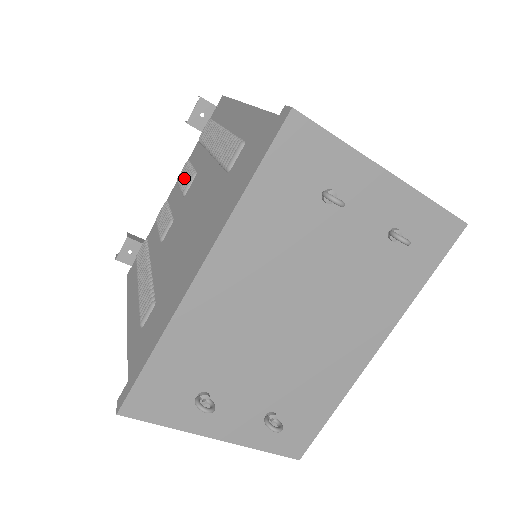
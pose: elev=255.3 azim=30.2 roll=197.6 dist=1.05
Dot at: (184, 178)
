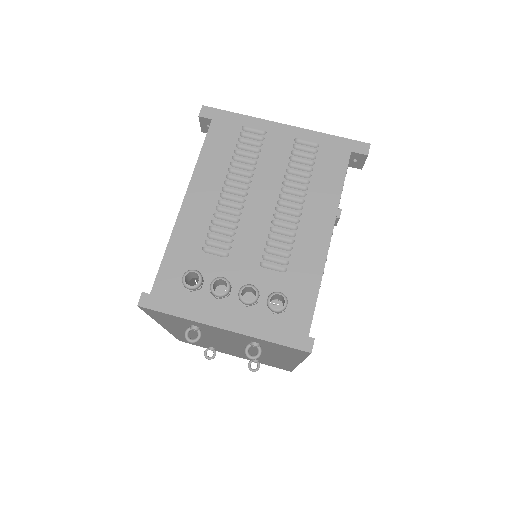
Dot at: occluded
